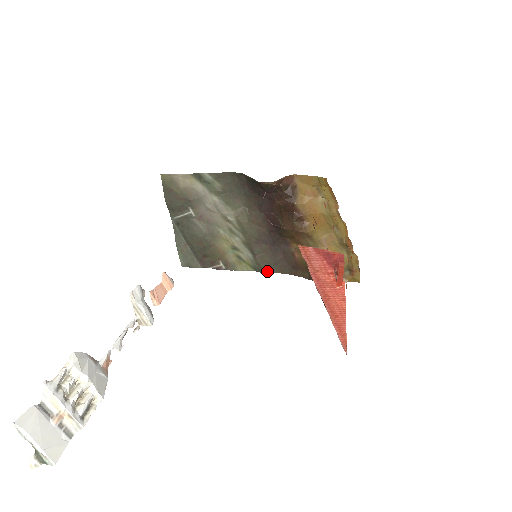
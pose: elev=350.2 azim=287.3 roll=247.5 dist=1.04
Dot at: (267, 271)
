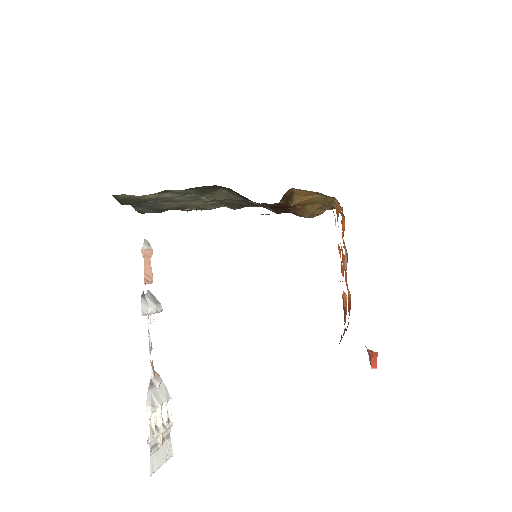
Dot at: occluded
